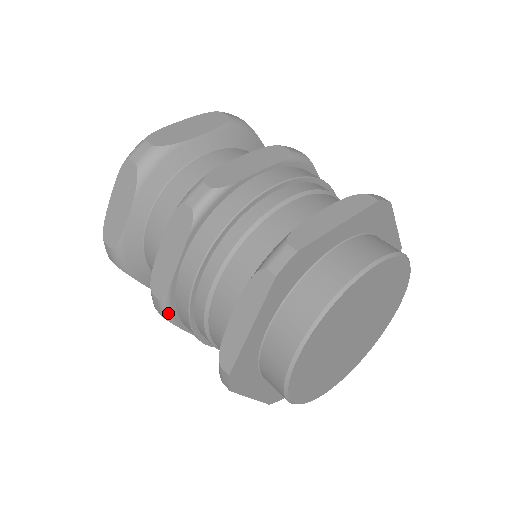
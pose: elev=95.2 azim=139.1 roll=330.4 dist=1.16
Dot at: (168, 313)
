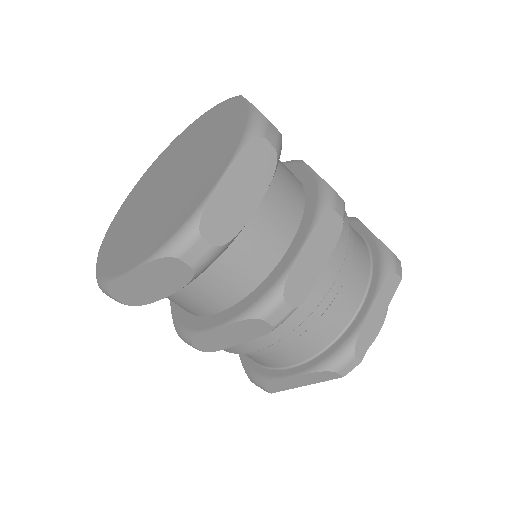
Dot at: occluded
